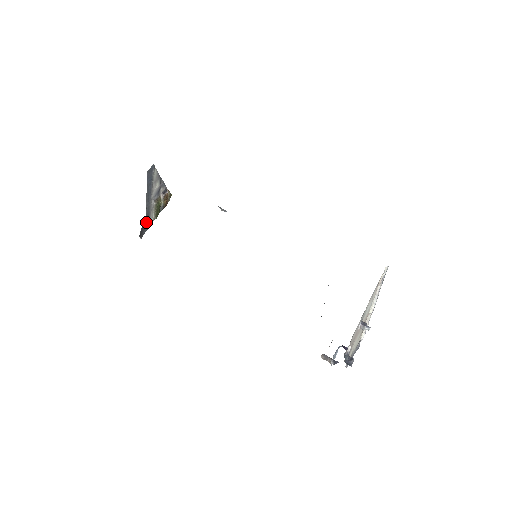
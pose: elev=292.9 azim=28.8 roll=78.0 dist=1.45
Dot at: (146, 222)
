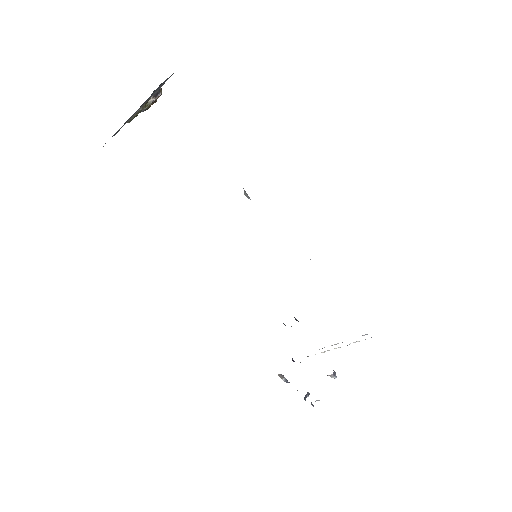
Dot at: occluded
